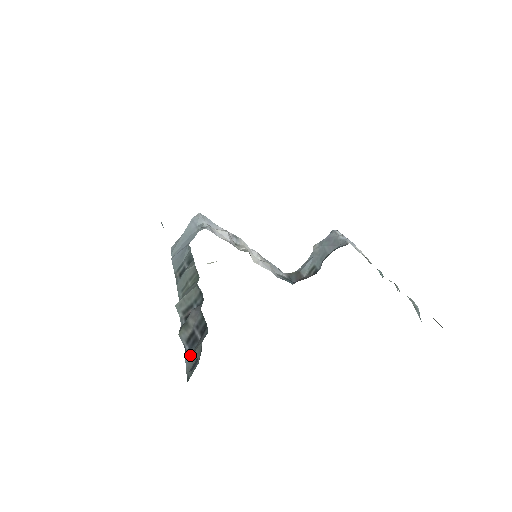
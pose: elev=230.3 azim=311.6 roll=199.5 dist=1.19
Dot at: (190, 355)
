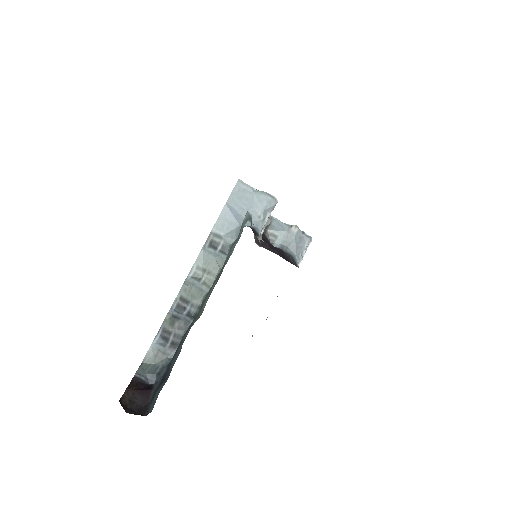
Dot at: (156, 348)
